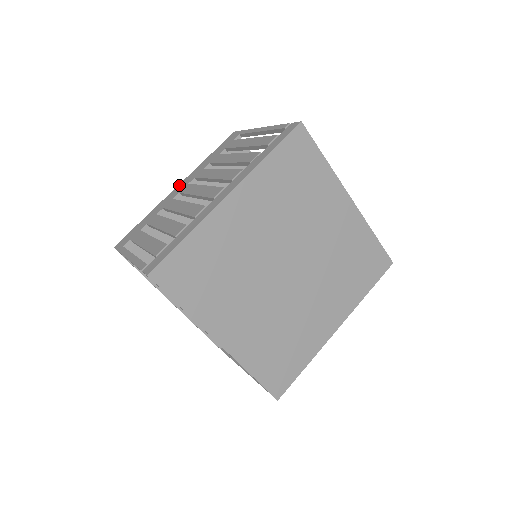
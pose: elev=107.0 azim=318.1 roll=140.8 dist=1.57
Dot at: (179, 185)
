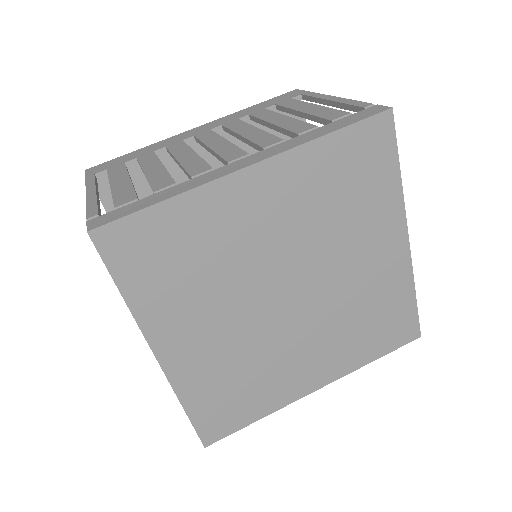
Dot at: (199, 126)
